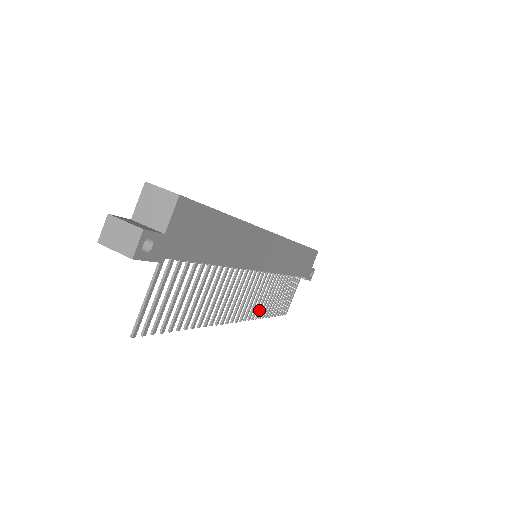
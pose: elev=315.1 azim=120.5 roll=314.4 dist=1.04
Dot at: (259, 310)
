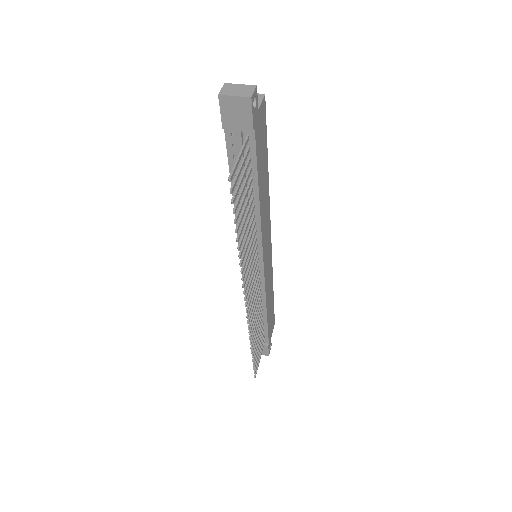
Dot at: (252, 325)
